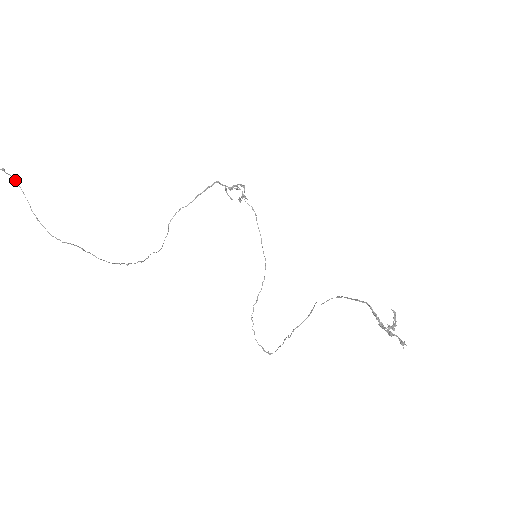
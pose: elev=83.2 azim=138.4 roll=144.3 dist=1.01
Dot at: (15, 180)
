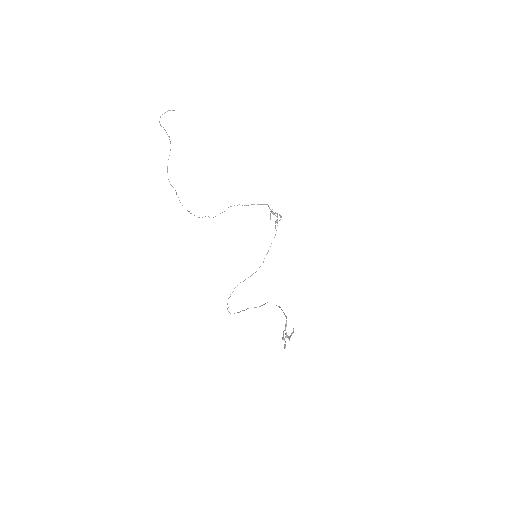
Dot at: occluded
